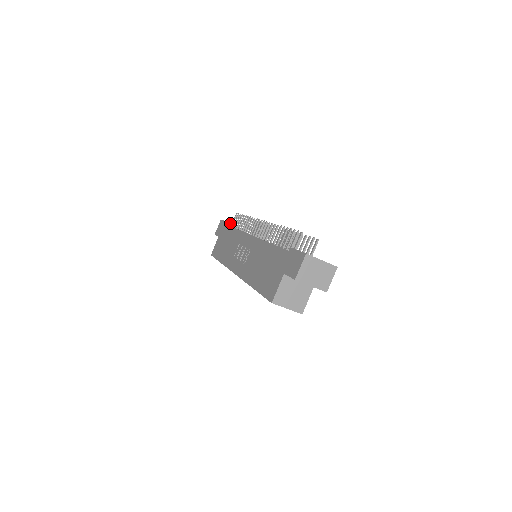
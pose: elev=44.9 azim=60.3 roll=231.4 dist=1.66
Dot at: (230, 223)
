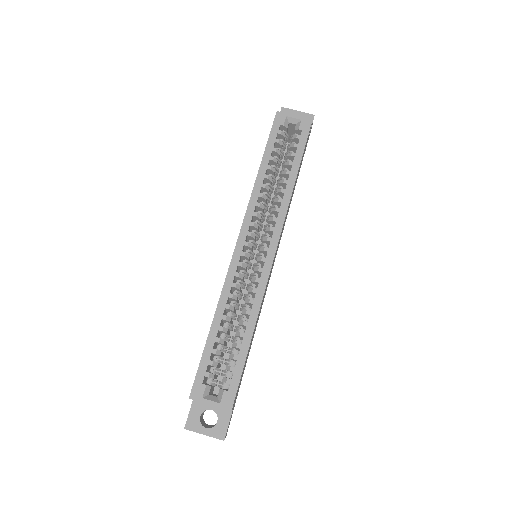
Dot at: occluded
